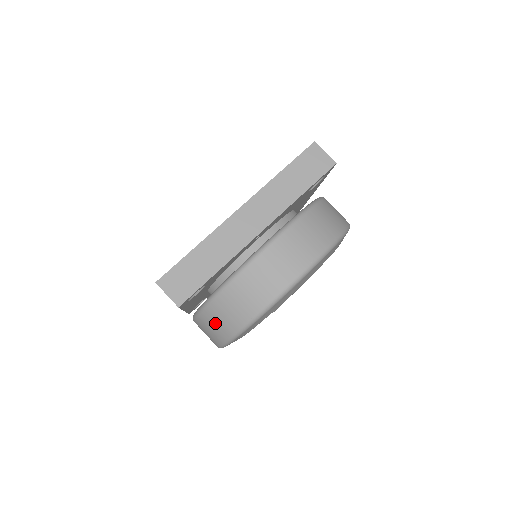
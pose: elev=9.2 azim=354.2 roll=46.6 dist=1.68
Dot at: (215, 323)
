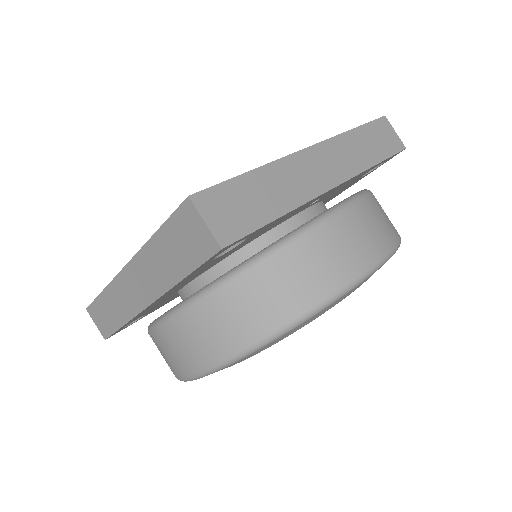
Dot at: (230, 317)
